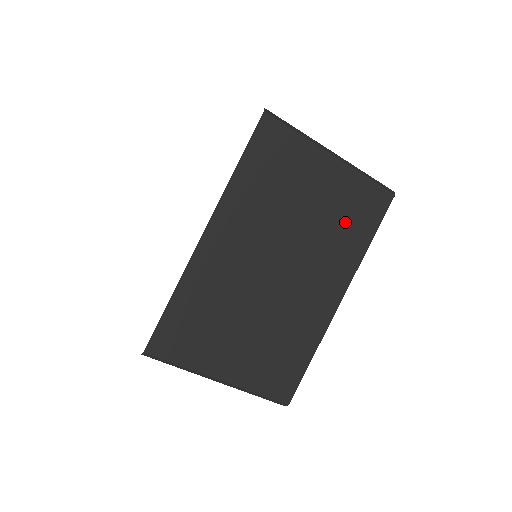
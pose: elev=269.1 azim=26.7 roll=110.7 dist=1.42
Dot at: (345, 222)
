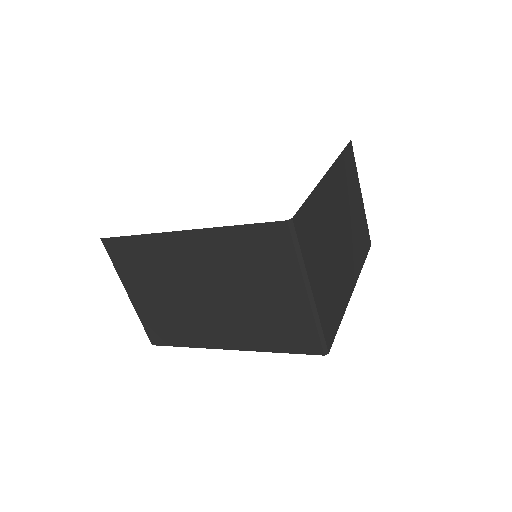
Dot at: (360, 238)
